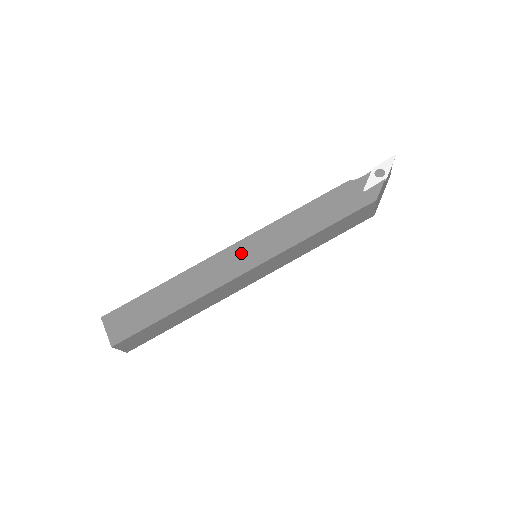
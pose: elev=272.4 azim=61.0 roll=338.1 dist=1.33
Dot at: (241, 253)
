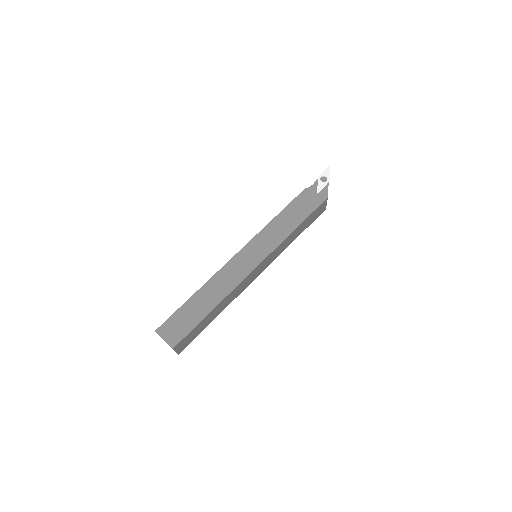
Dot at: (247, 255)
